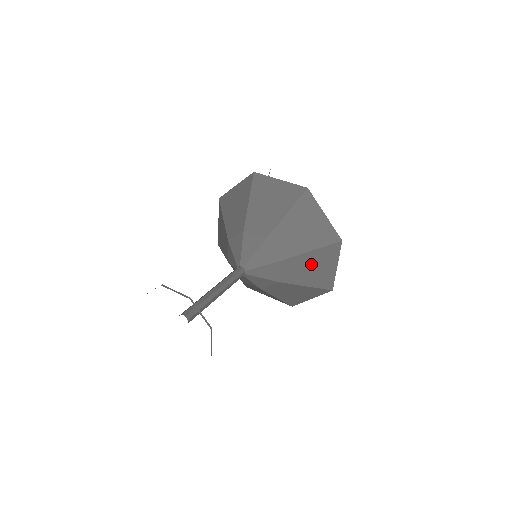
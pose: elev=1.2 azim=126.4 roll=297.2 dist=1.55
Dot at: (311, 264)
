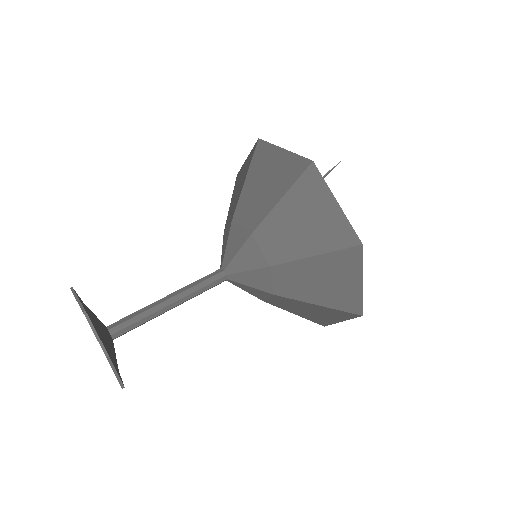
Dot at: (311, 309)
